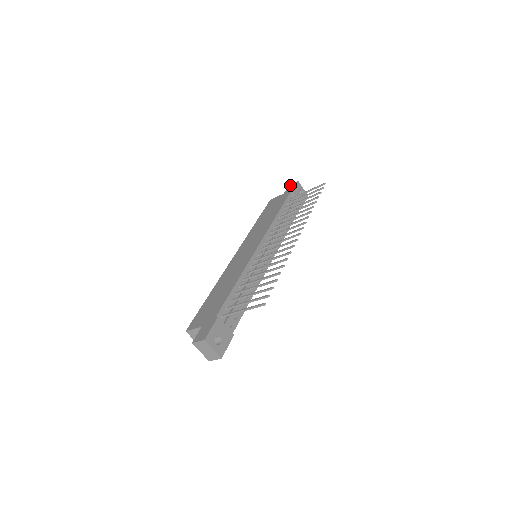
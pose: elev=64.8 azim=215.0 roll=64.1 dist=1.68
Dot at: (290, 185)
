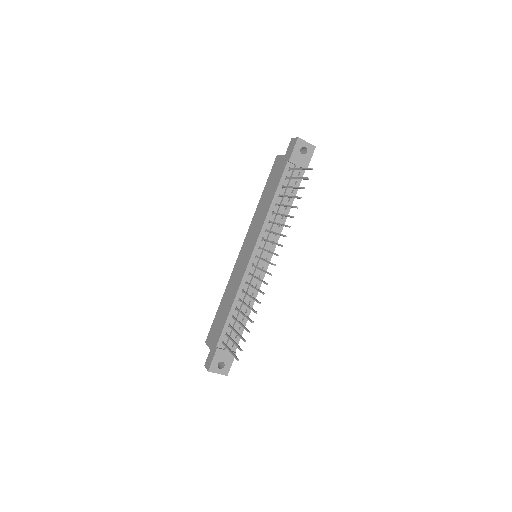
Dot at: (292, 140)
